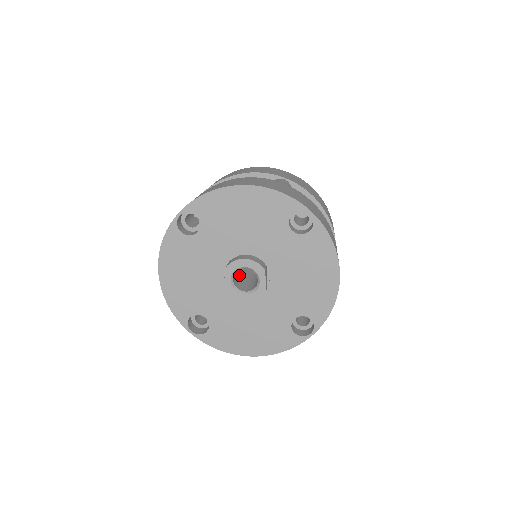
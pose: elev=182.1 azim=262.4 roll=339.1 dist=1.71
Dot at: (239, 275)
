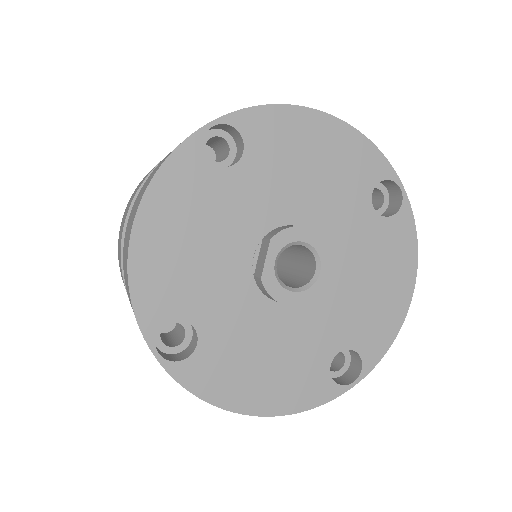
Dot at: occluded
